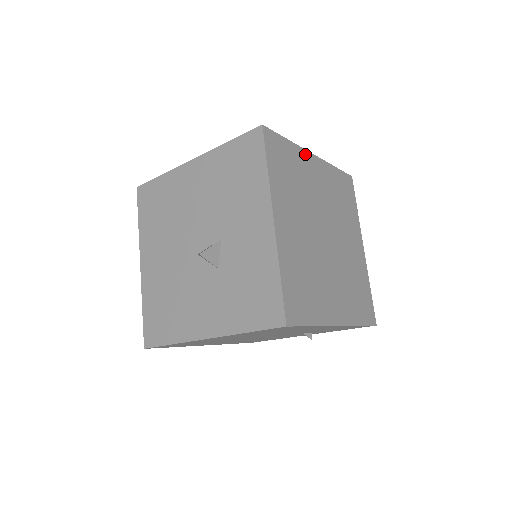
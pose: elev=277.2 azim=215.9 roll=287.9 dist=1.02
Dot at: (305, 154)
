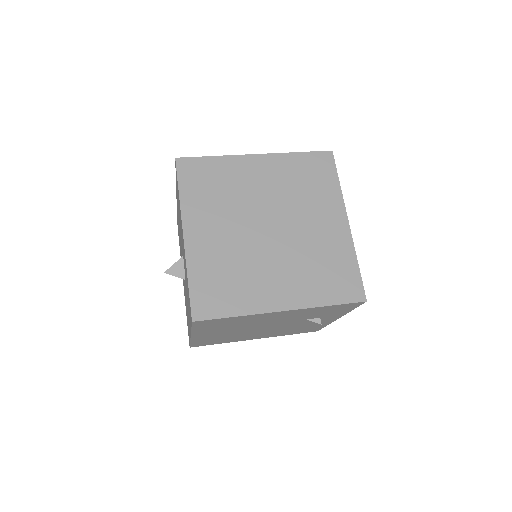
Dot at: (241, 159)
